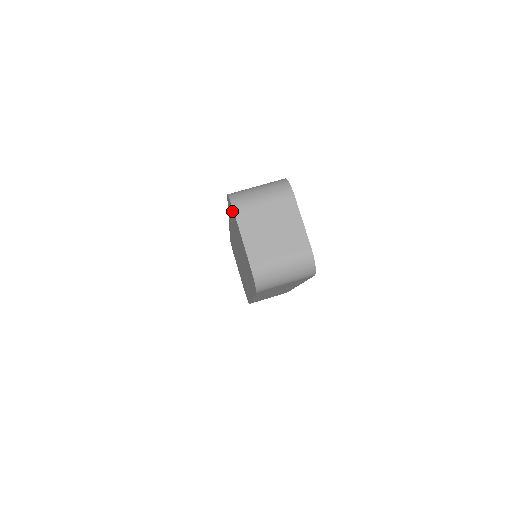
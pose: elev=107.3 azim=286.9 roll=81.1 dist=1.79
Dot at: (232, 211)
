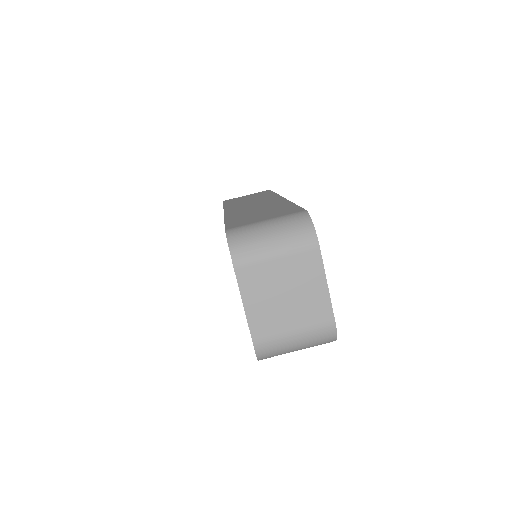
Dot at: occluded
